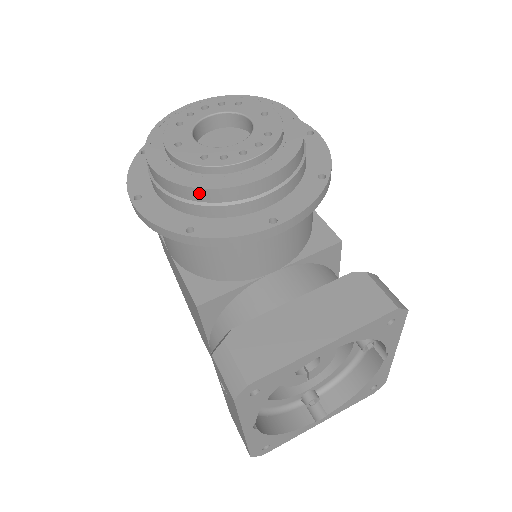
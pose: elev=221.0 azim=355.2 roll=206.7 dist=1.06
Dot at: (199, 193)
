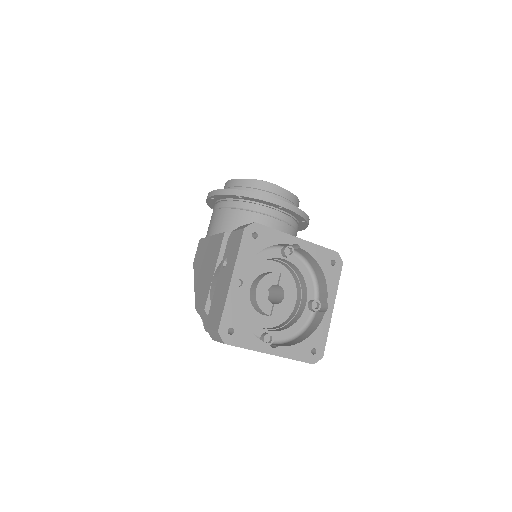
Dot at: (252, 182)
